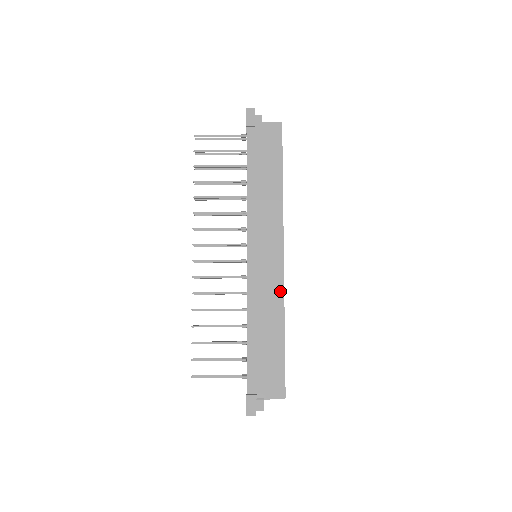
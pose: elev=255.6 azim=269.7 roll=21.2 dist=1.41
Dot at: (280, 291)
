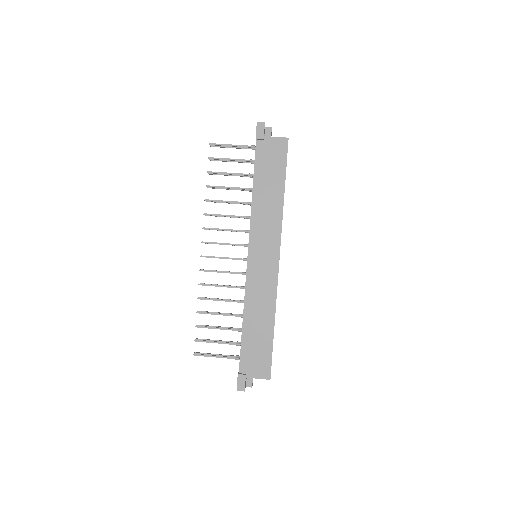
Dot at: (273, 289)
